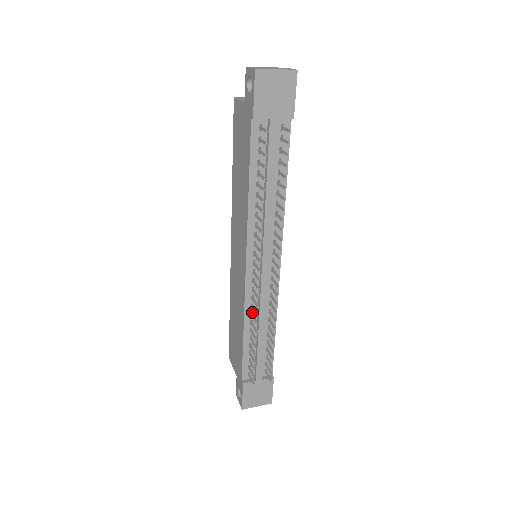
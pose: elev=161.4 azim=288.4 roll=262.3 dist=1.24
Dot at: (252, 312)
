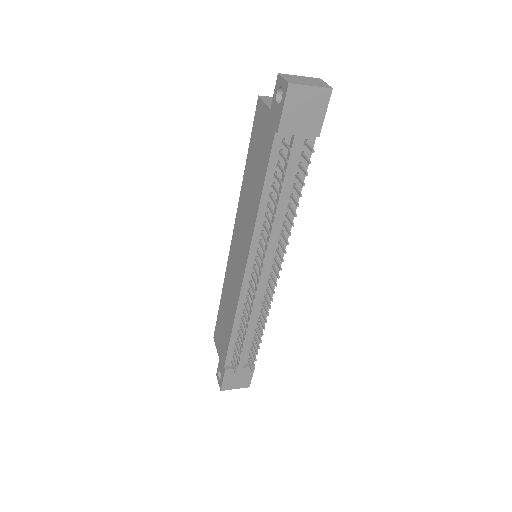
Dot at: (244, 309)
